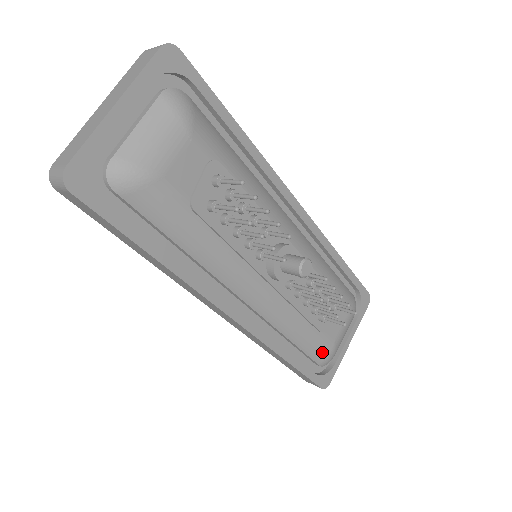
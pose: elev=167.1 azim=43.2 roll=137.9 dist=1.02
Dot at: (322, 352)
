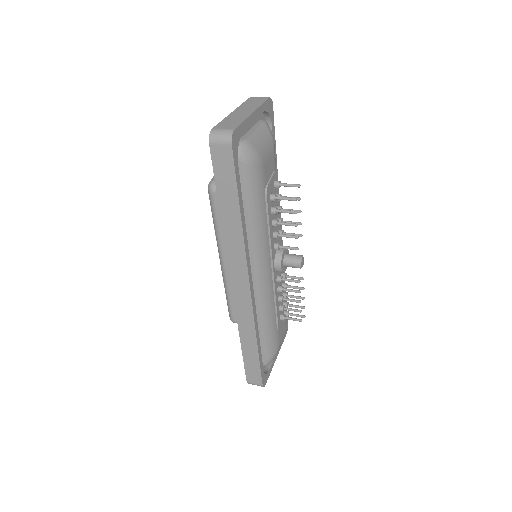
Dot at: (272, 349)
